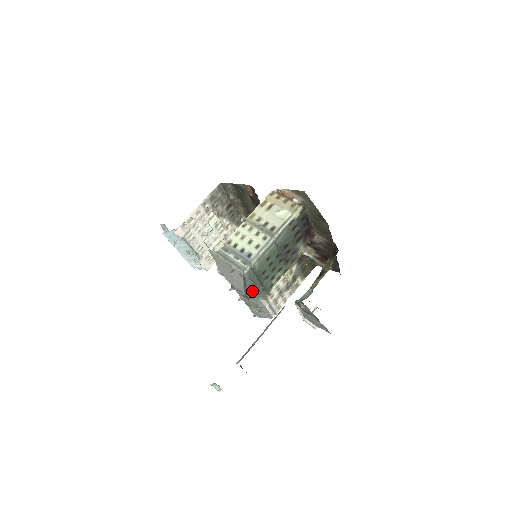
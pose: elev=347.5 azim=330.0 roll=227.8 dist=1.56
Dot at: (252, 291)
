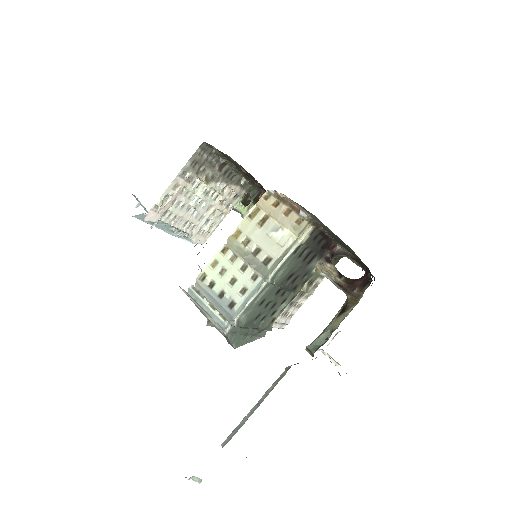
Dot at: (242, 341)
